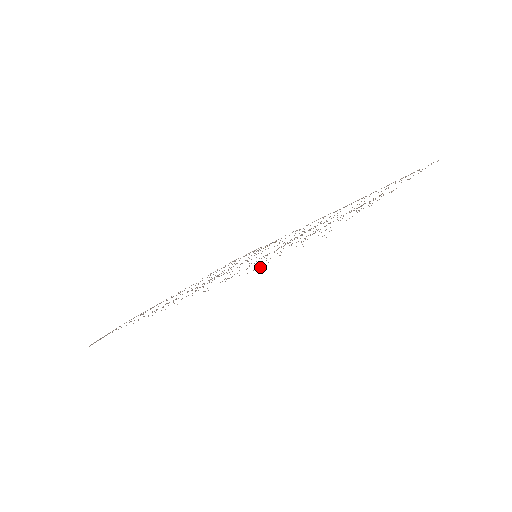
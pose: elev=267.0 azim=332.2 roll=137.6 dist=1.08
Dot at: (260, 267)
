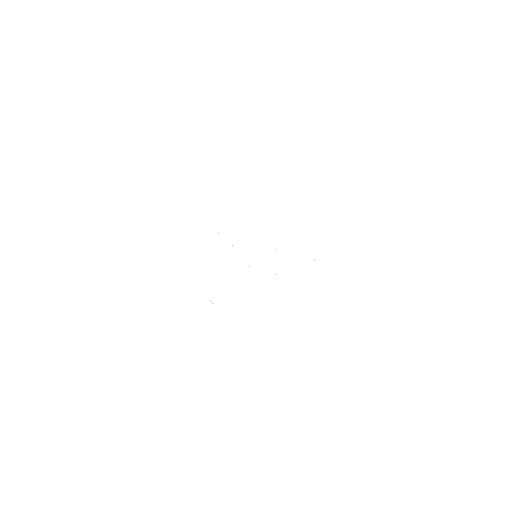
Dot at: occluded
